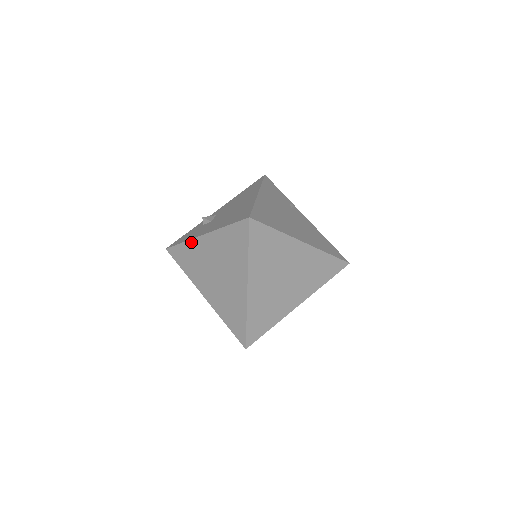
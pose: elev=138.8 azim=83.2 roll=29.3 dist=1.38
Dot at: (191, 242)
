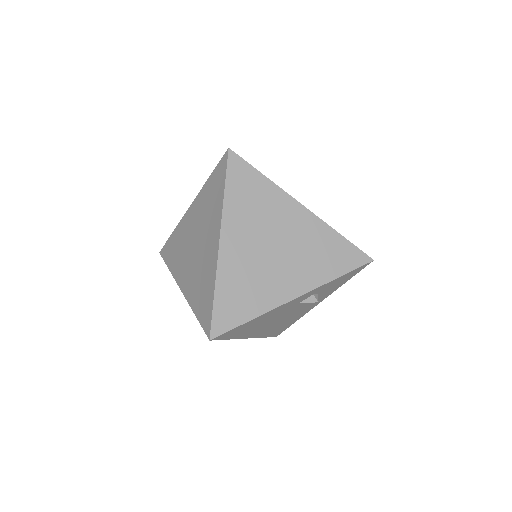
Dot at: (180, 224)
